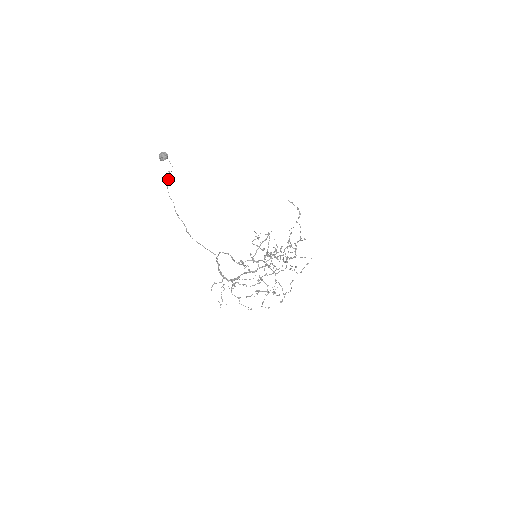
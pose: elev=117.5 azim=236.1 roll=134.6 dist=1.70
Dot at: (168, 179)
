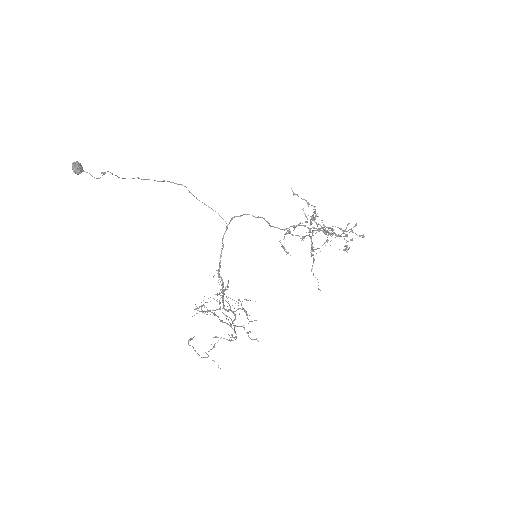
Dot at: (111, 173)
